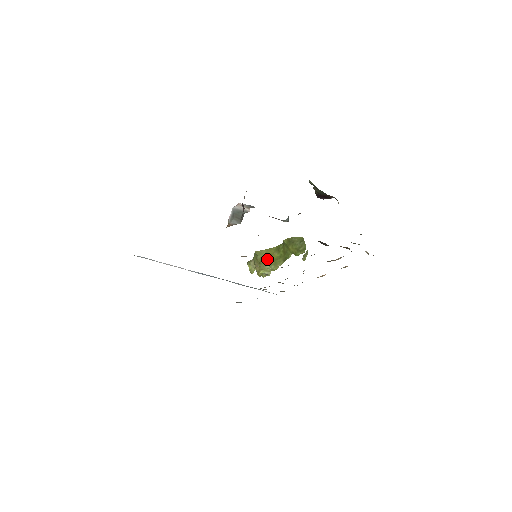
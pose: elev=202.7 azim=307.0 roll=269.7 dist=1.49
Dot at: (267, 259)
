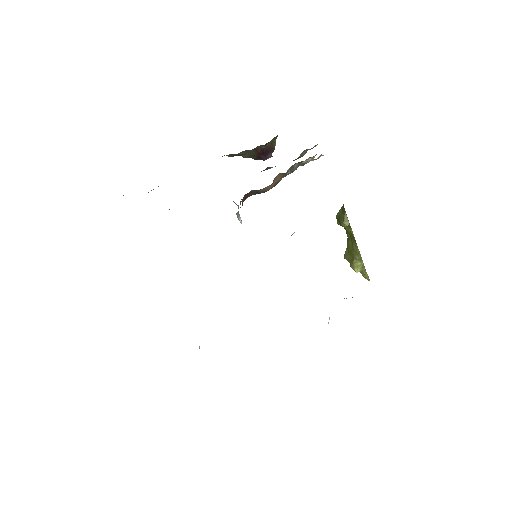
Dot at: (350, 254)
